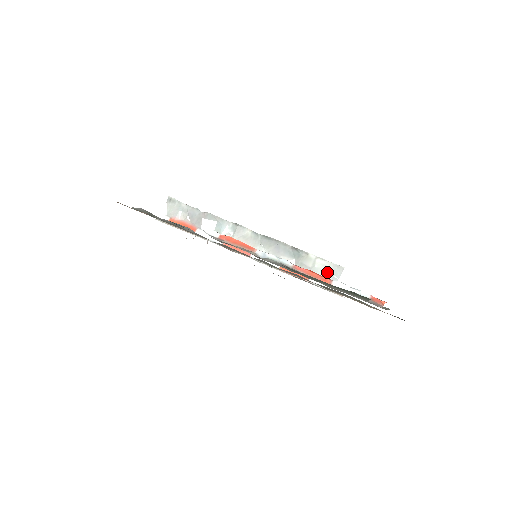
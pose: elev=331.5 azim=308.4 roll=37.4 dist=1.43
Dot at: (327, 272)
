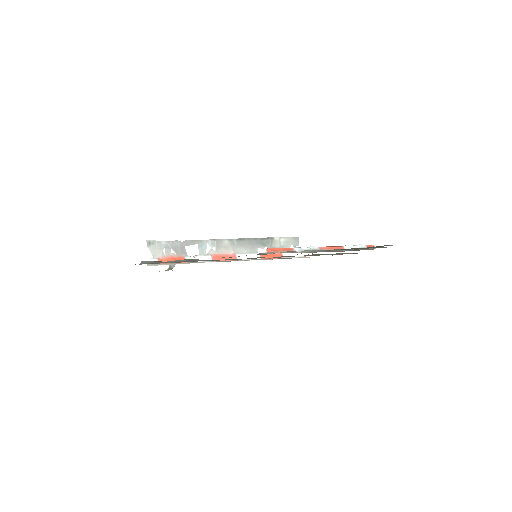
Dot at: (290, 245)
